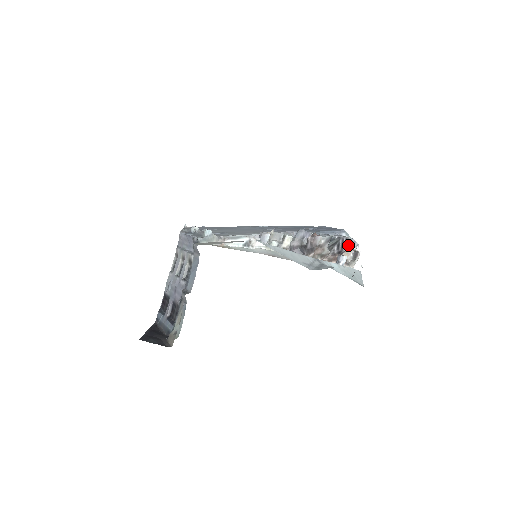
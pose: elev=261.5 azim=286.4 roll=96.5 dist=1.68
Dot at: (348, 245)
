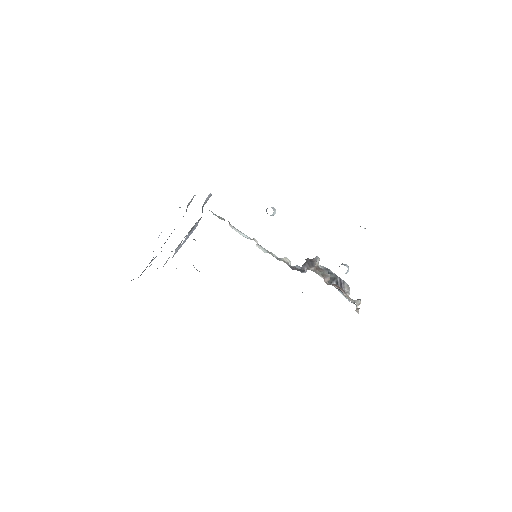
Dot at: (347, 288)
